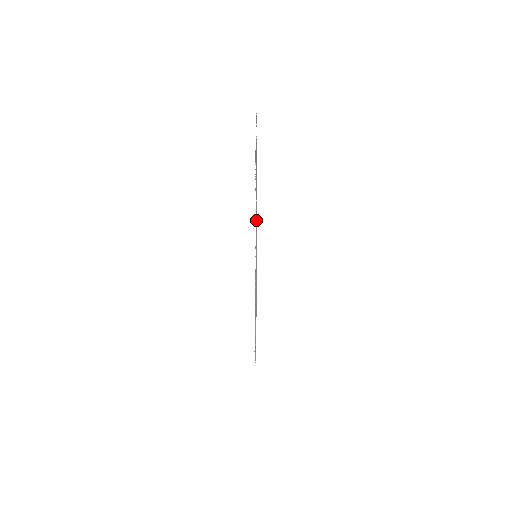
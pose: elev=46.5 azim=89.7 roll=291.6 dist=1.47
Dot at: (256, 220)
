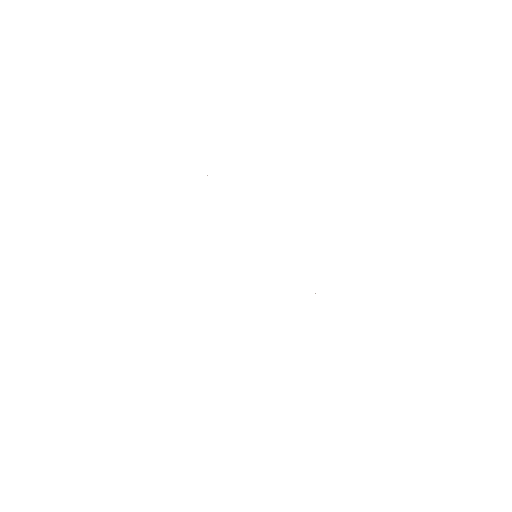
Dot at: occluded
